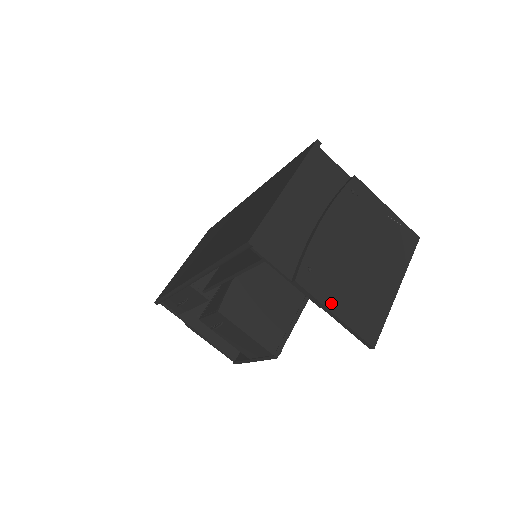
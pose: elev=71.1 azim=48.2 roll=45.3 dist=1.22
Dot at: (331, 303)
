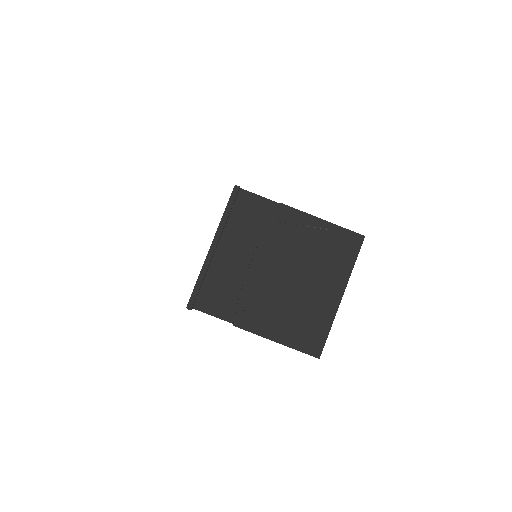
Dot at: (270, 333)
